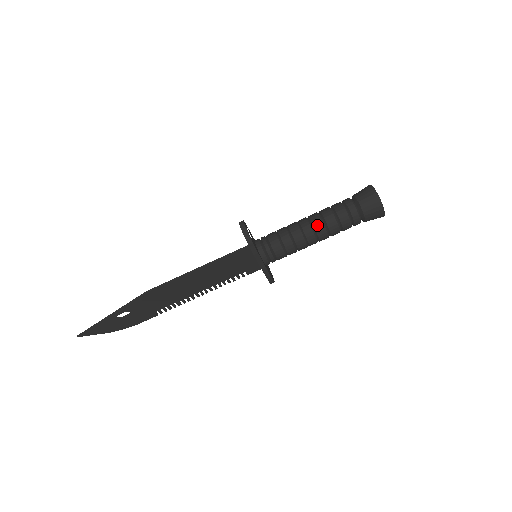
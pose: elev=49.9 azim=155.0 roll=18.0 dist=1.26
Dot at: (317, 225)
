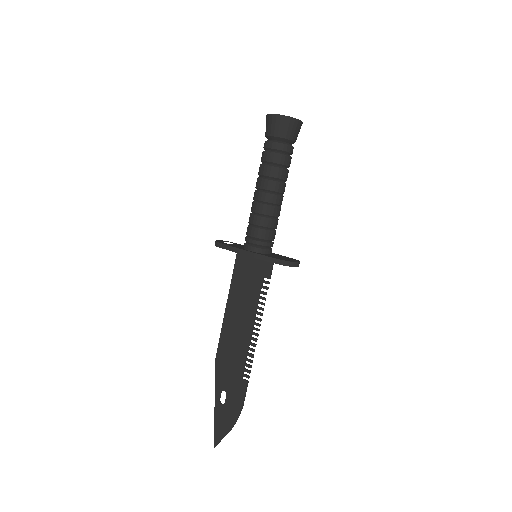
Dot at: (256, 184)
